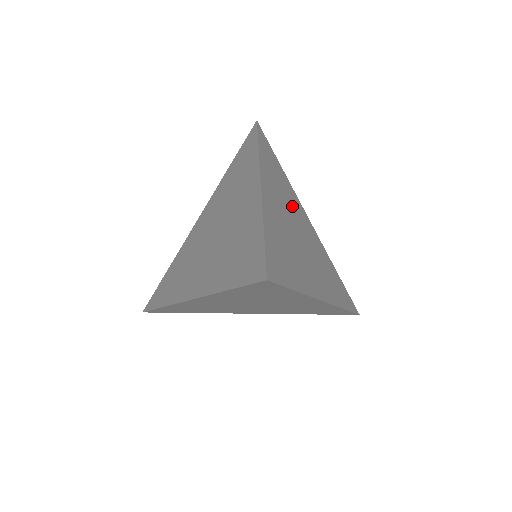
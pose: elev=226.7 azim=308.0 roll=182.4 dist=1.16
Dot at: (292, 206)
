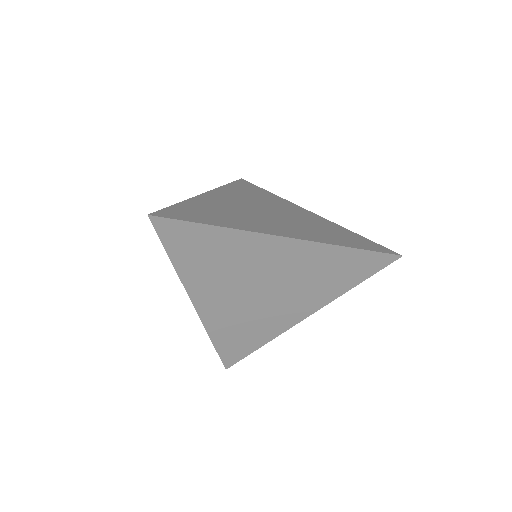
Dot at: (245, 267)
